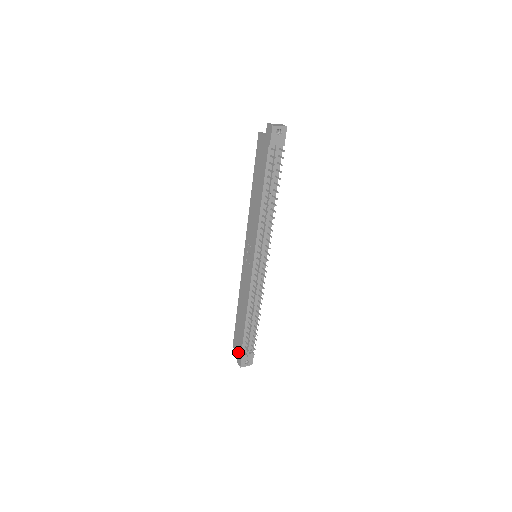
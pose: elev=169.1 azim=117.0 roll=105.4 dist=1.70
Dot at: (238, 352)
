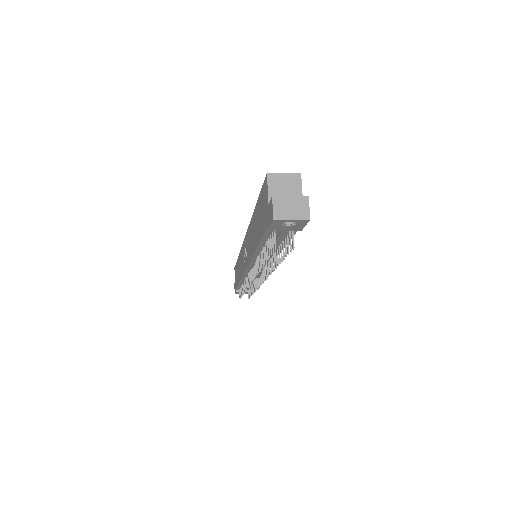
Dot at: (235, 283)
